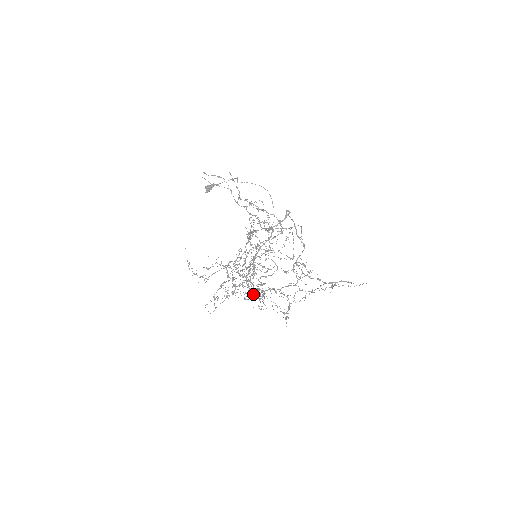
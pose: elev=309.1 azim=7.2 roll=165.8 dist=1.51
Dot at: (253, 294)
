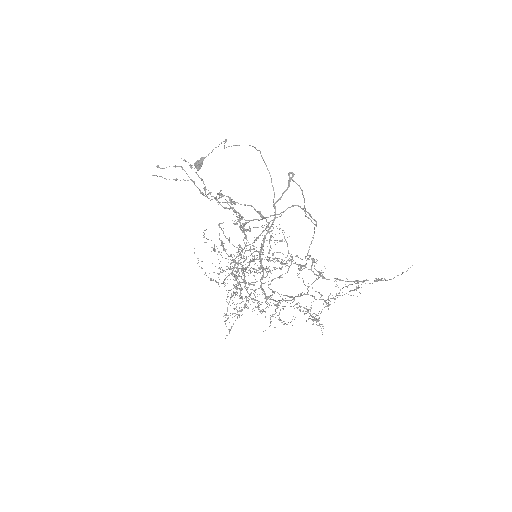
Dot at: (267, 306)
